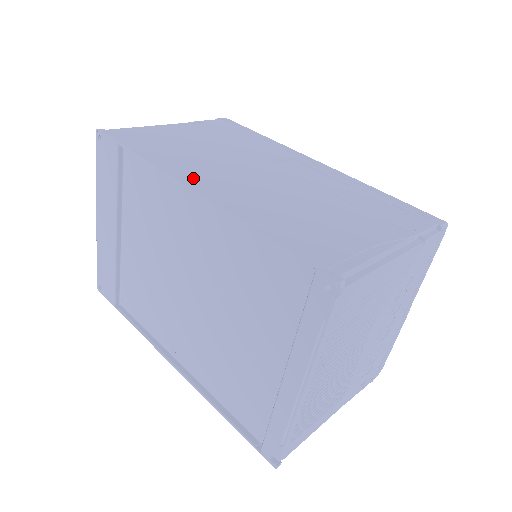
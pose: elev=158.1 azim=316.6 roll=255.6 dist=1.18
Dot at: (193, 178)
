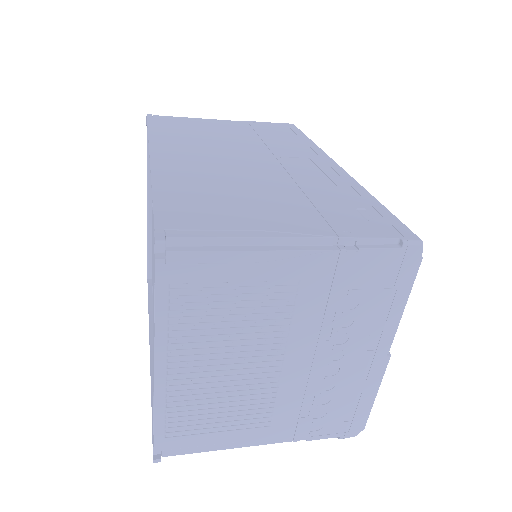
Dot at: (166, 151)
